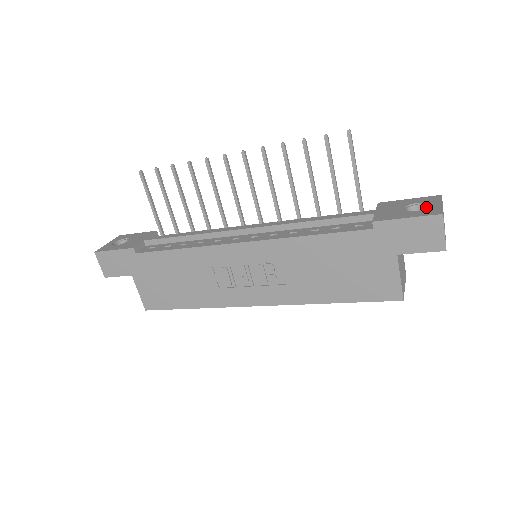
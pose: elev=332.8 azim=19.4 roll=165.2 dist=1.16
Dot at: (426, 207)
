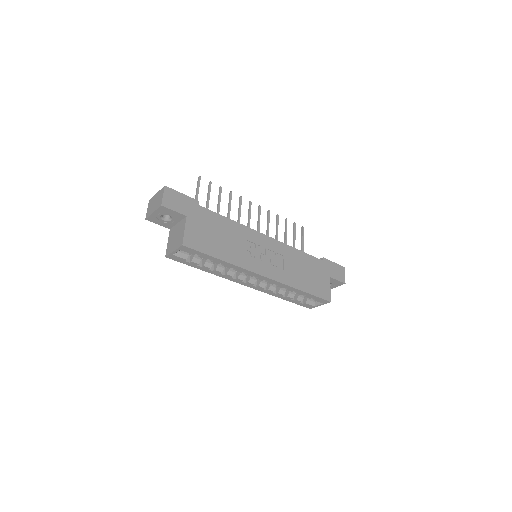
Dot at: occluded
